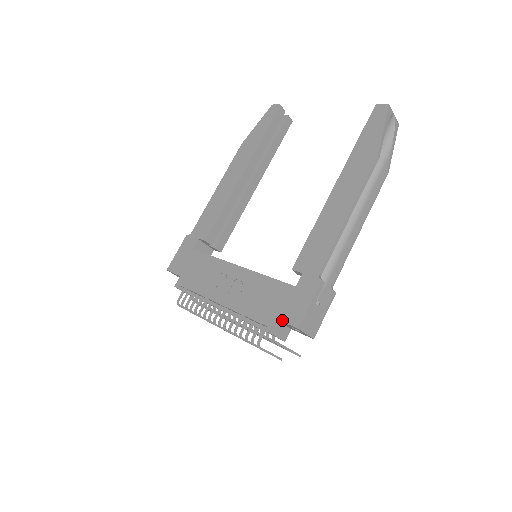
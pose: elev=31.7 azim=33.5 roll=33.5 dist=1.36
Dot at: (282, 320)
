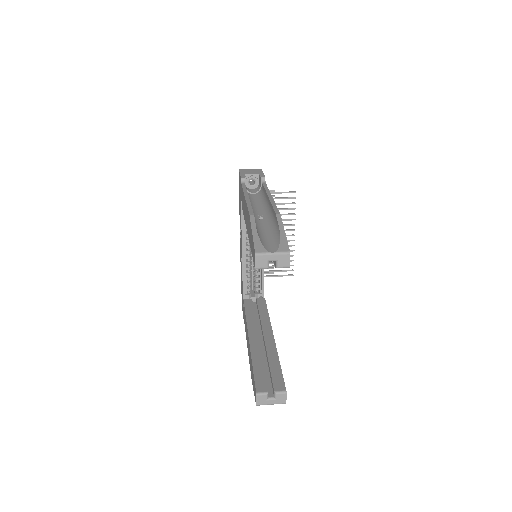
Dot at: occluded
